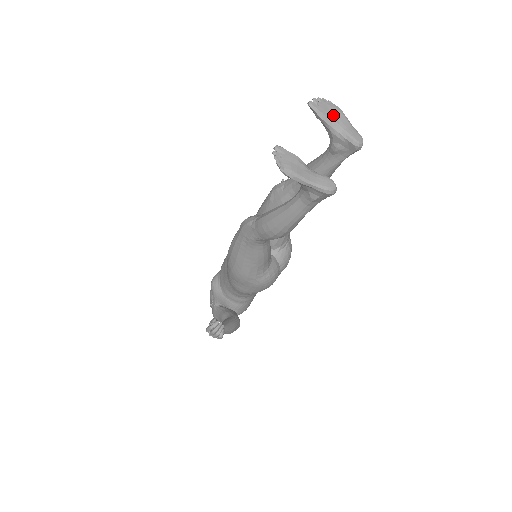
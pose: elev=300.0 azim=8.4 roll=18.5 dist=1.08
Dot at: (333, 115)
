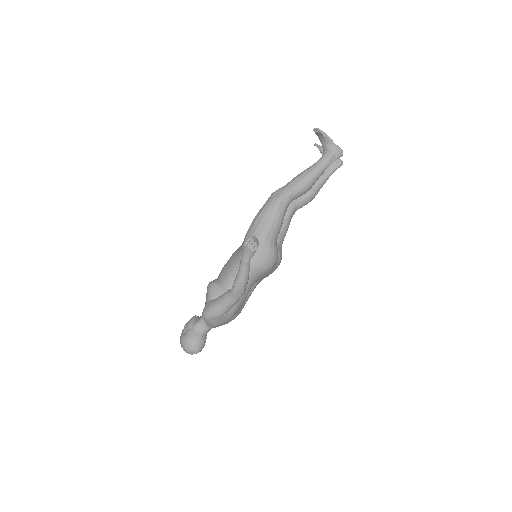
Dot at: occluded
